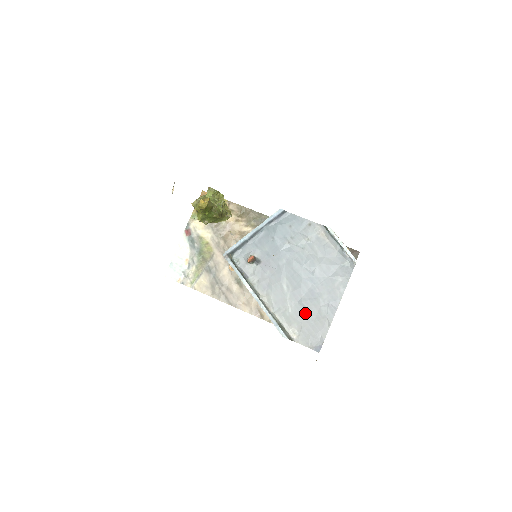
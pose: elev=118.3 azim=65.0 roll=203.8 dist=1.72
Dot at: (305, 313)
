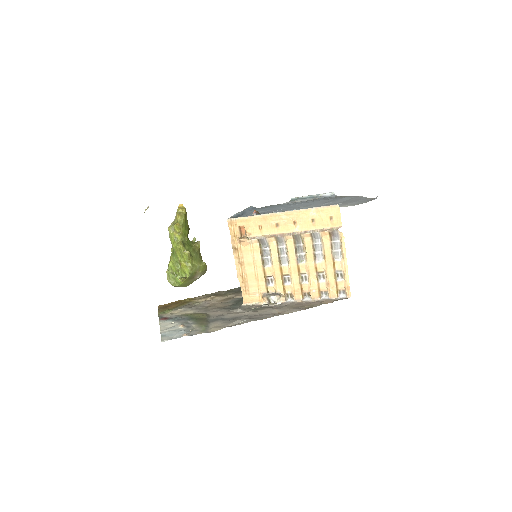
Dot at: (336, 203)
